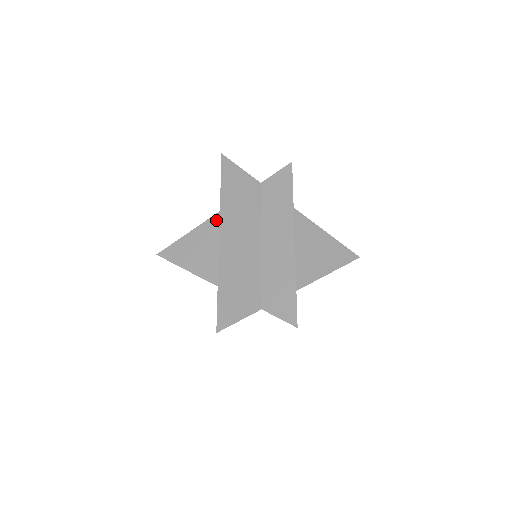
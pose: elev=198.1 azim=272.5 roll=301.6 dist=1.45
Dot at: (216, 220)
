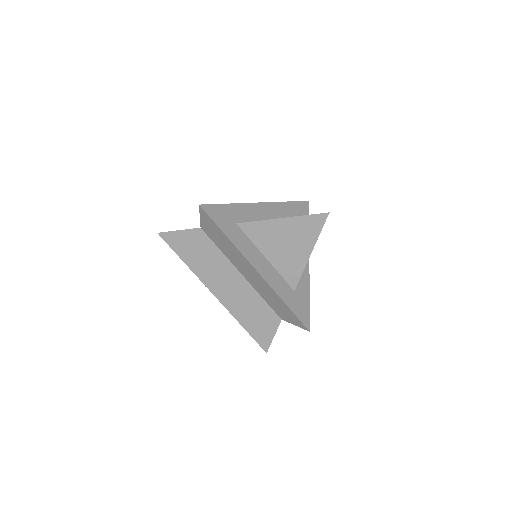
Dot at: occluded
